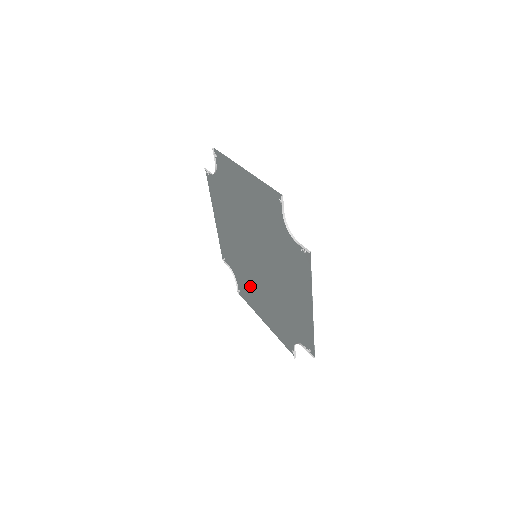
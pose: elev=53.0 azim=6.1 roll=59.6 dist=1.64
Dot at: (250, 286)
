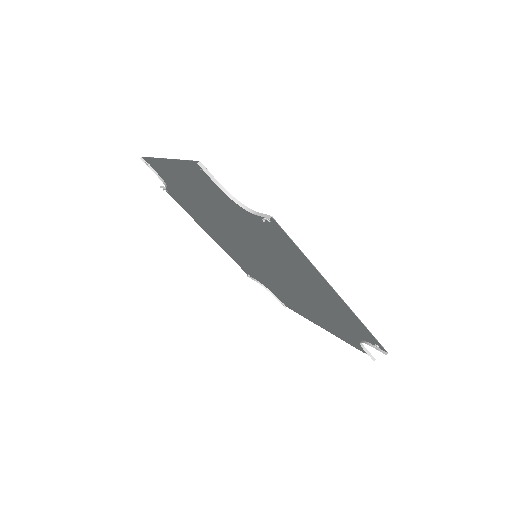
Dot at: (283, 293)
